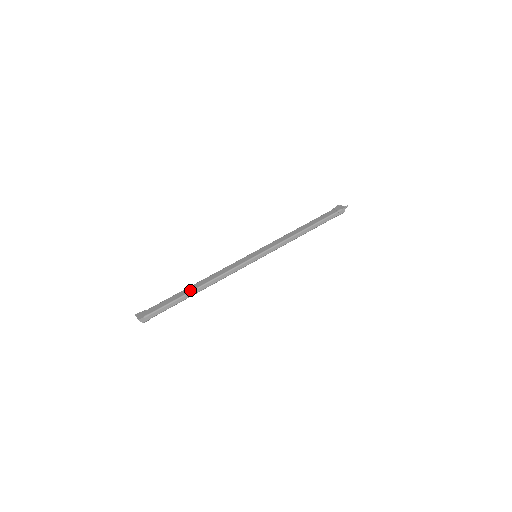
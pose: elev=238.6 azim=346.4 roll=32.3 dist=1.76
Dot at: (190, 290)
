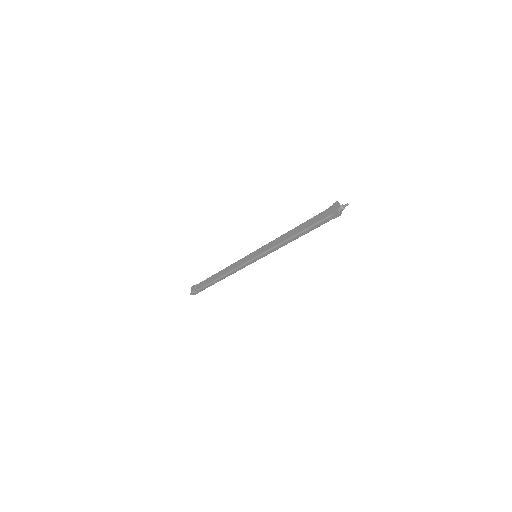
Dot at: (214, 279)
